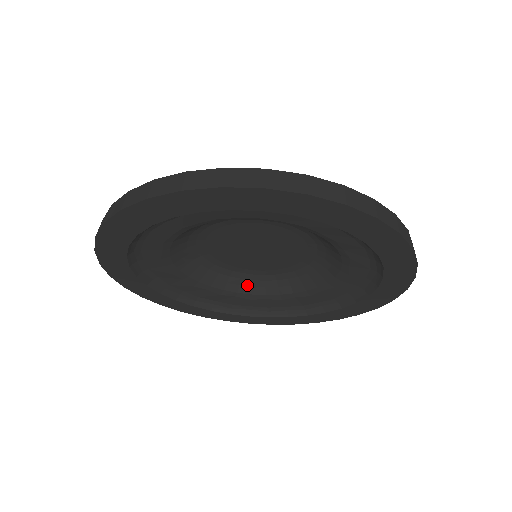
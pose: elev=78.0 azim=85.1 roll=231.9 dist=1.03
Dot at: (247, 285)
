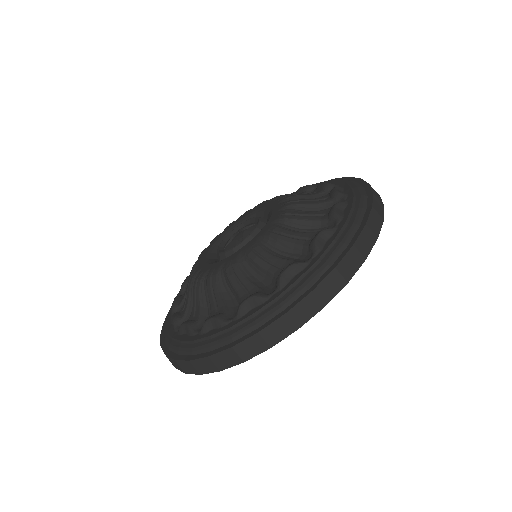
Dot at: occluded
